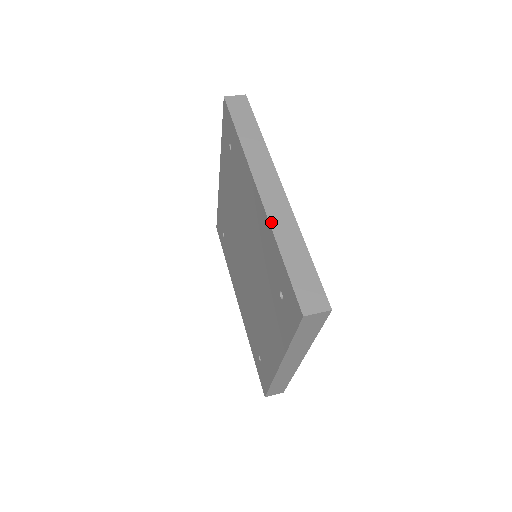
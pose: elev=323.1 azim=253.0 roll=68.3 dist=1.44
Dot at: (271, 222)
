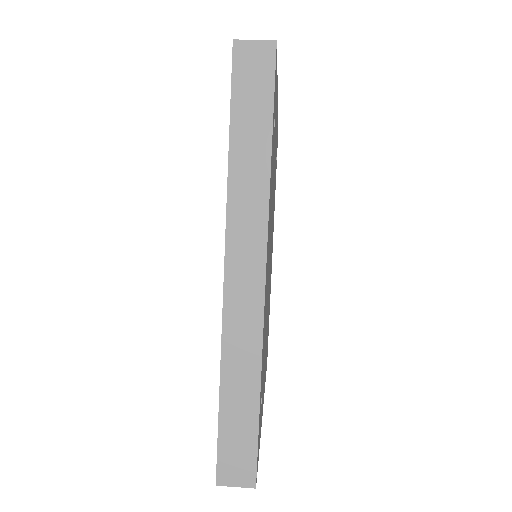
Dot at: (224, 337)
